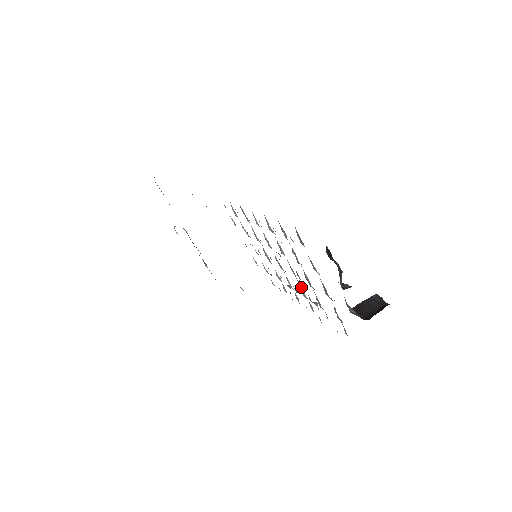
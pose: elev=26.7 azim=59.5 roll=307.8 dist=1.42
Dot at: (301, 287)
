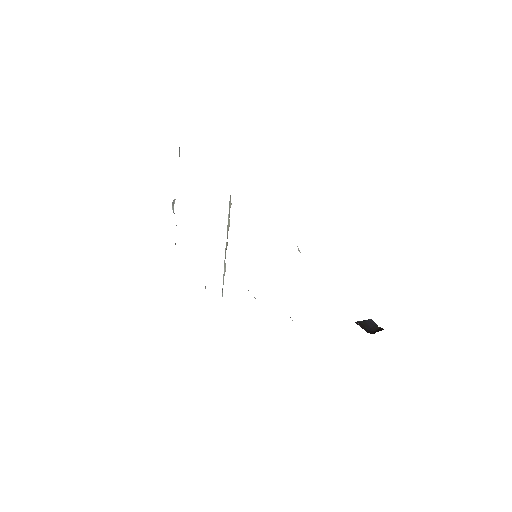
Dot at: occluded
